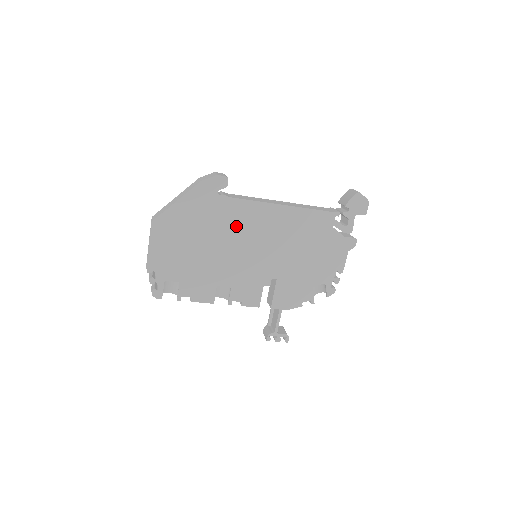
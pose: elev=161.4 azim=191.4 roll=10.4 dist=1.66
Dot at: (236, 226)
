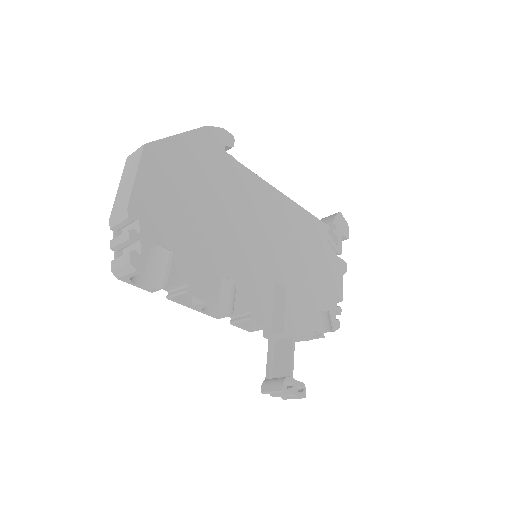
Dot at: (242, 198)
